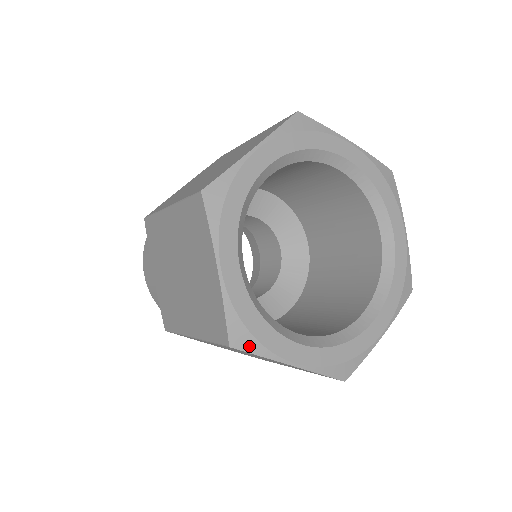
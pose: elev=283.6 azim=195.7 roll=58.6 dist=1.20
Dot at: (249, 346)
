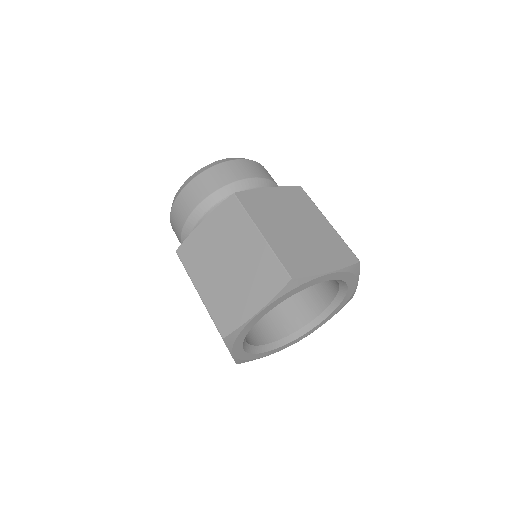
Dot at: (229, 342)
